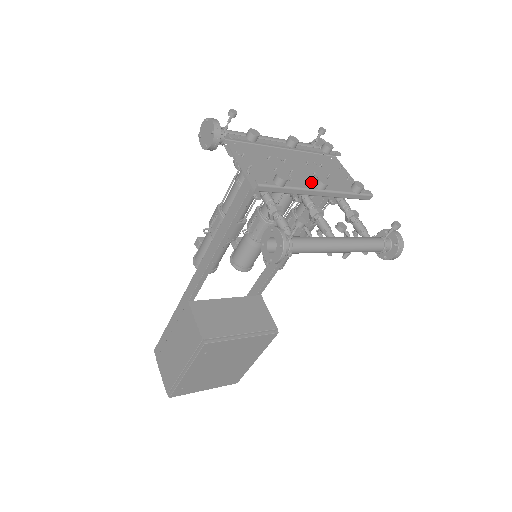
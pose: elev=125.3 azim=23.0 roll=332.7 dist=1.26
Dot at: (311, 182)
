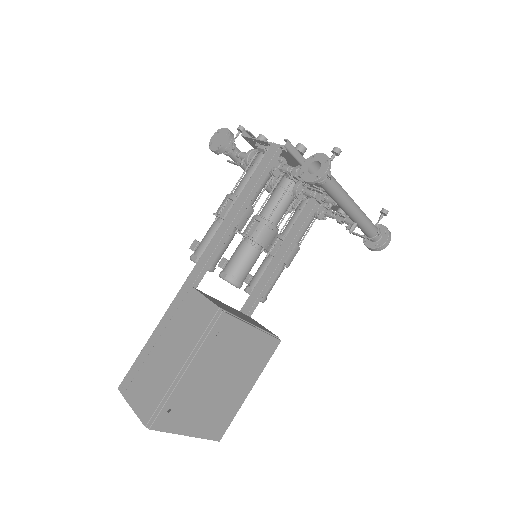
Dot at: occluded
